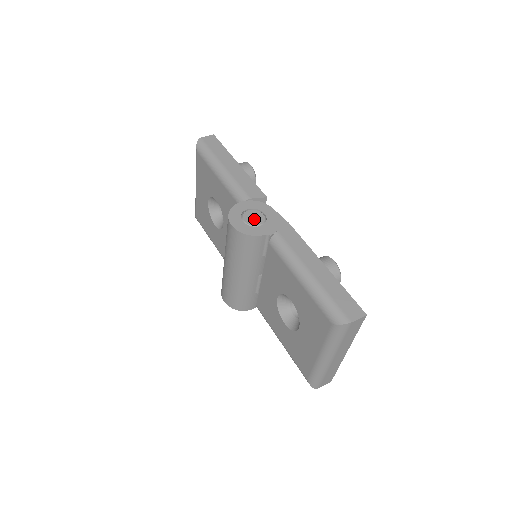
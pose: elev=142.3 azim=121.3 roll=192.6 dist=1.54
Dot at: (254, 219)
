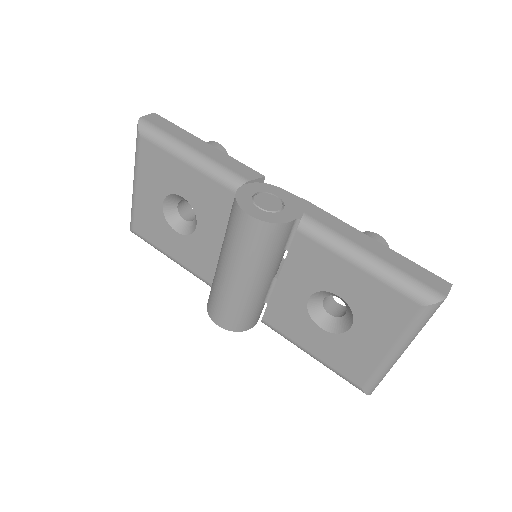
Dot at: (270, 204)
